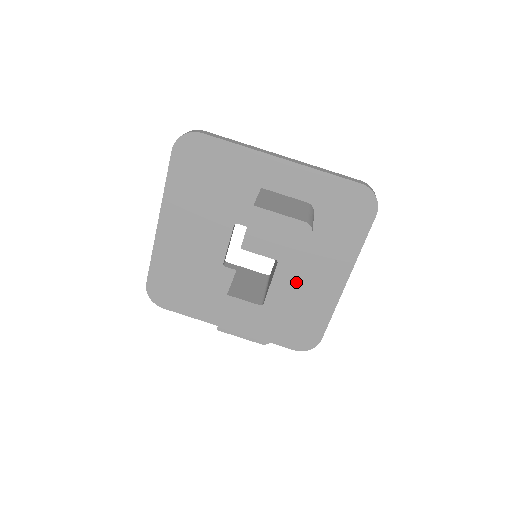
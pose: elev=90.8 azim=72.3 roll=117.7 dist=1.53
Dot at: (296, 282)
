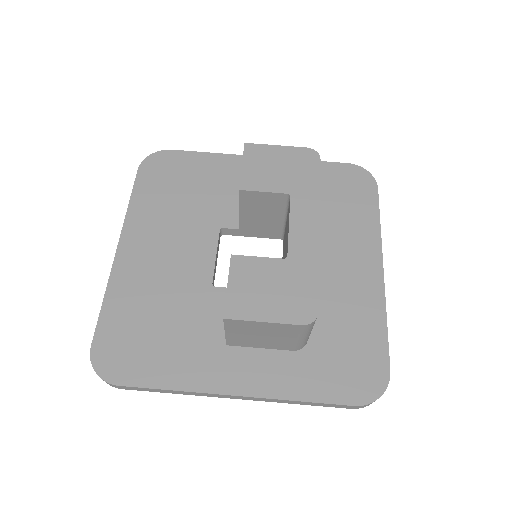
Dot at: (319, 285)
